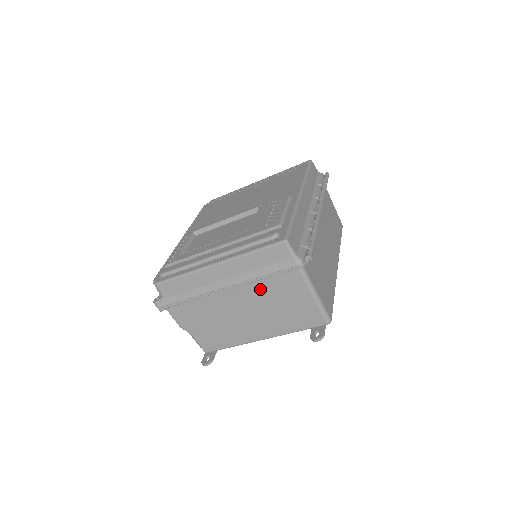
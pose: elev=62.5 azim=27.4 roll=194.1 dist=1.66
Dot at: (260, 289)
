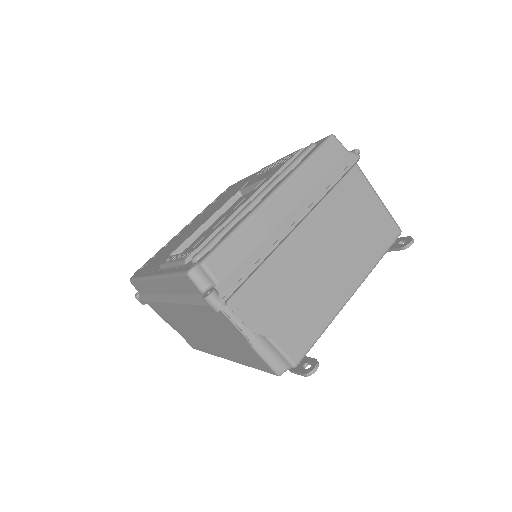
Dot at: (330, 209)
